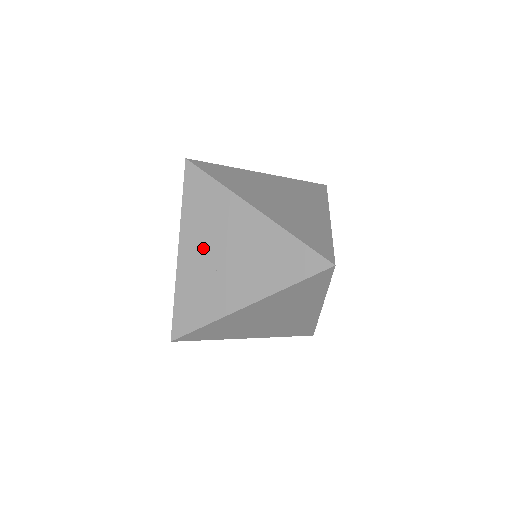
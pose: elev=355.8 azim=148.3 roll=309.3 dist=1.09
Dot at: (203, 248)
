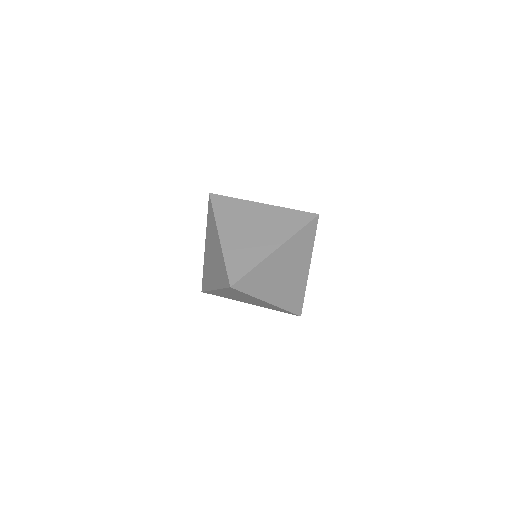
Dot at: (236, 230)
